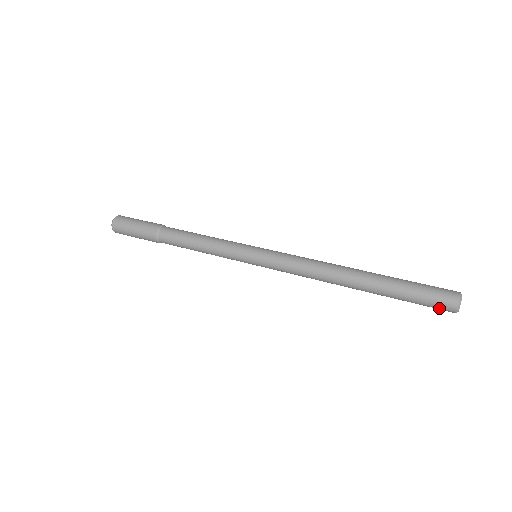
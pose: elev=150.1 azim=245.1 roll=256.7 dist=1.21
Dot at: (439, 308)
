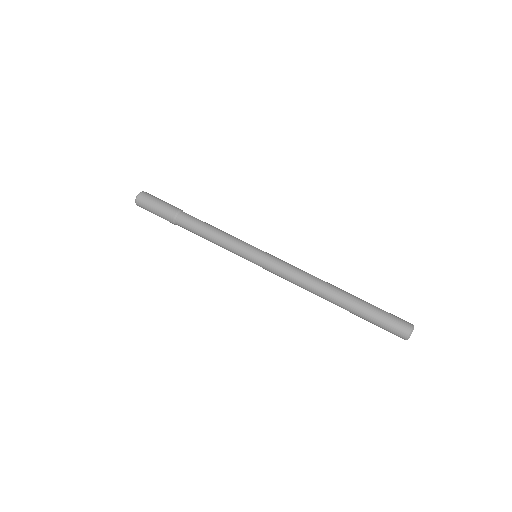
Dot at: occluded
